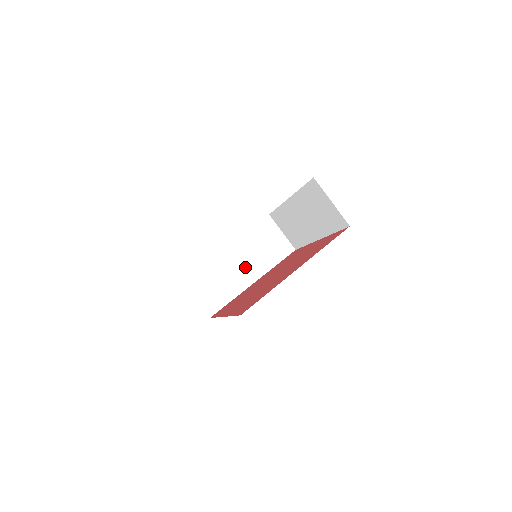
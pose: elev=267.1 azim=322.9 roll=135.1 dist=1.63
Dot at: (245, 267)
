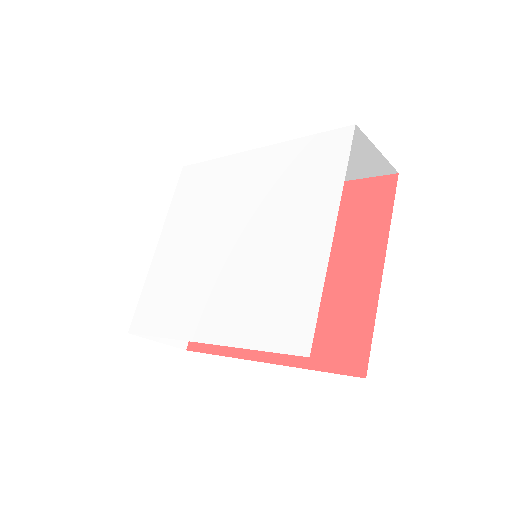
Dot at: occluded
